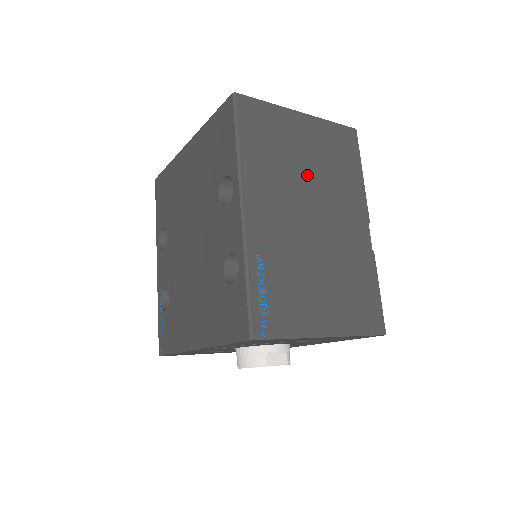
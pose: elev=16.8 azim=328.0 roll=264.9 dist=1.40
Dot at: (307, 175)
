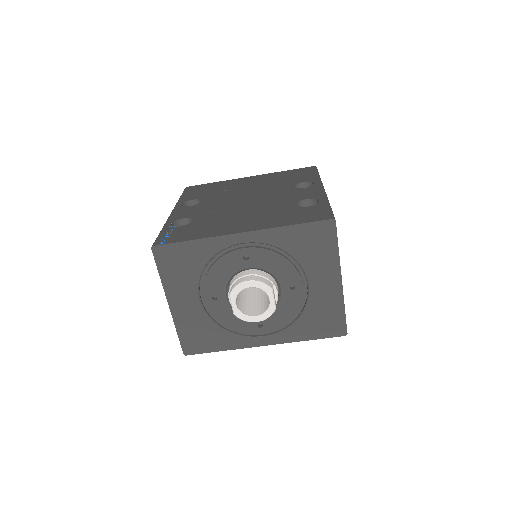
Dot at: occluded
